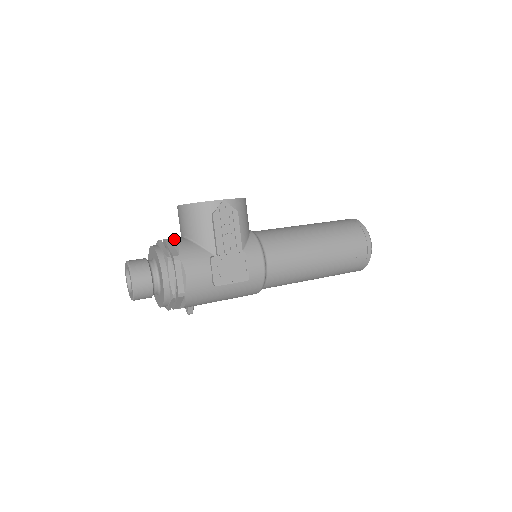
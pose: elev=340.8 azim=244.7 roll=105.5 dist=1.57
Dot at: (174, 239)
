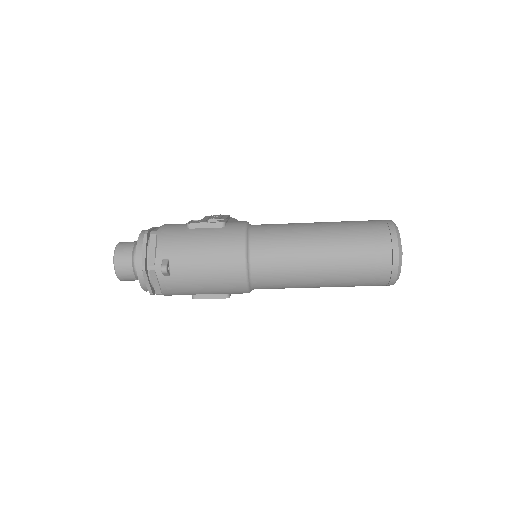
Dot at: occluded
